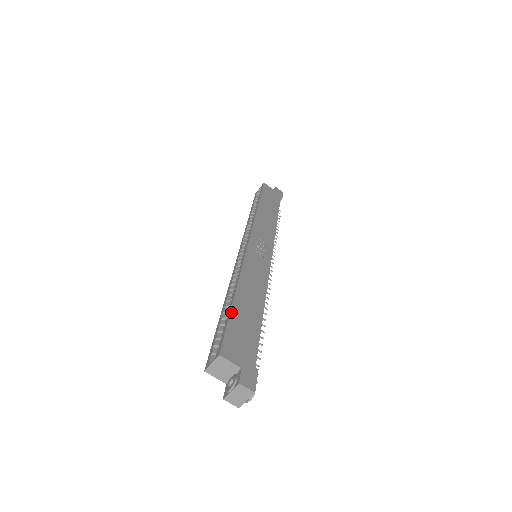
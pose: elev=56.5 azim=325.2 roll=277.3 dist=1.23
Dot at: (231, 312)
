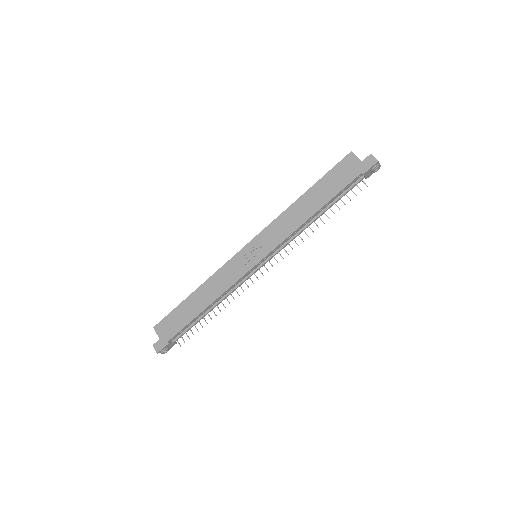
Dot at: (179, 305)
